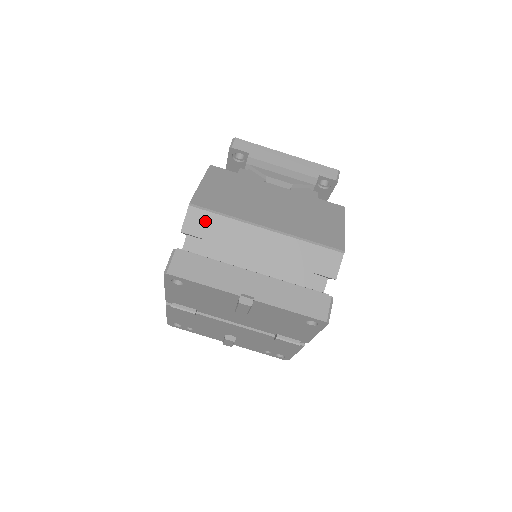
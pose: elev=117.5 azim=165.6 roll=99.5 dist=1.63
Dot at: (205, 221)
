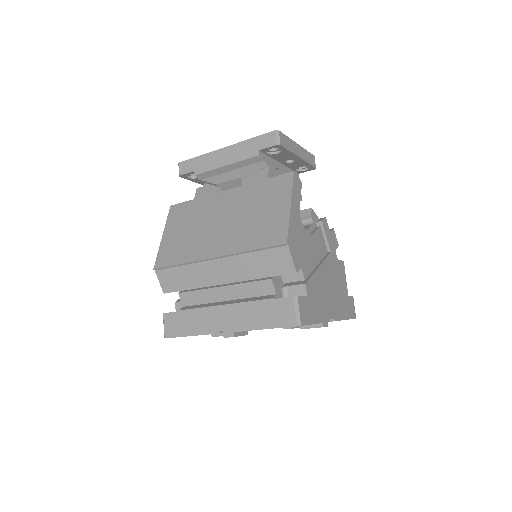
Dot at: (172, 277)
